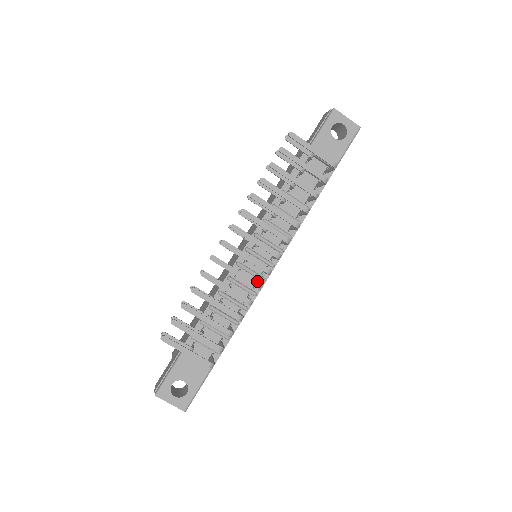
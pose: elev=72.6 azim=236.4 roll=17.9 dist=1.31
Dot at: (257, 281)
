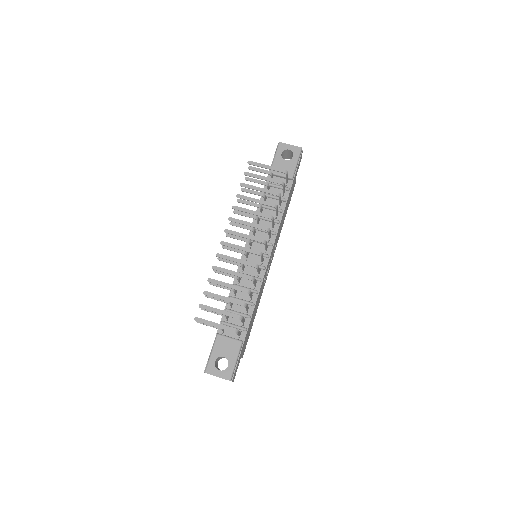
Dot at: occluded
